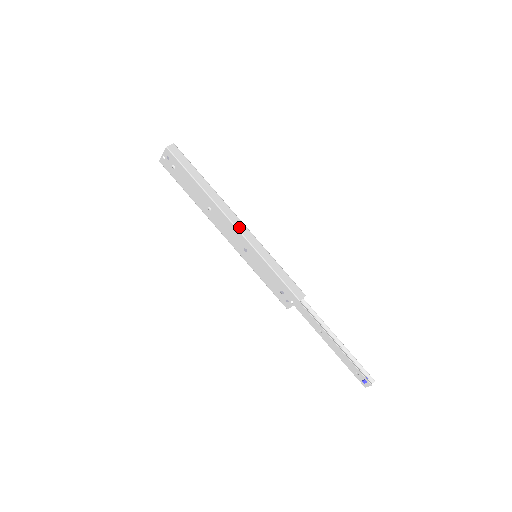
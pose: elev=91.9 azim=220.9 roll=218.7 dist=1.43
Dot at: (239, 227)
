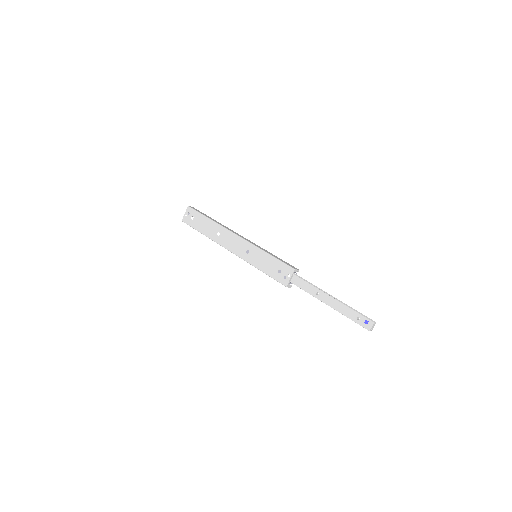
Dot at: (241, 237)
